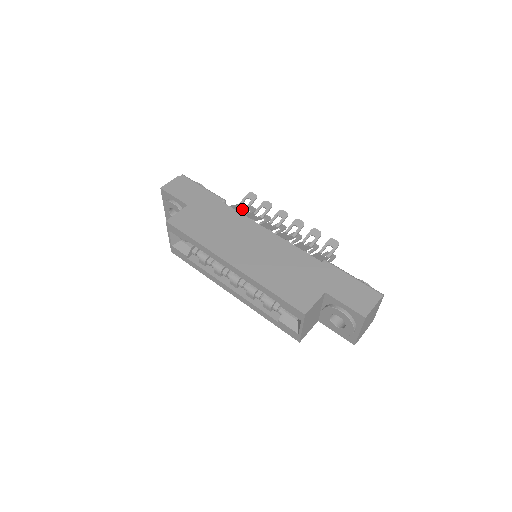
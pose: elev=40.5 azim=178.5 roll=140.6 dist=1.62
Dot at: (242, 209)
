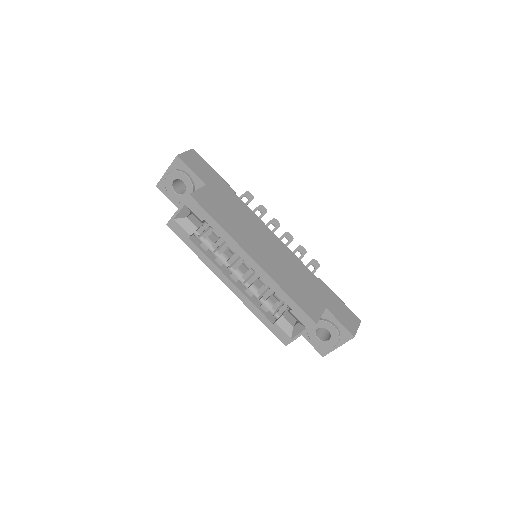
Dot at: occluded
